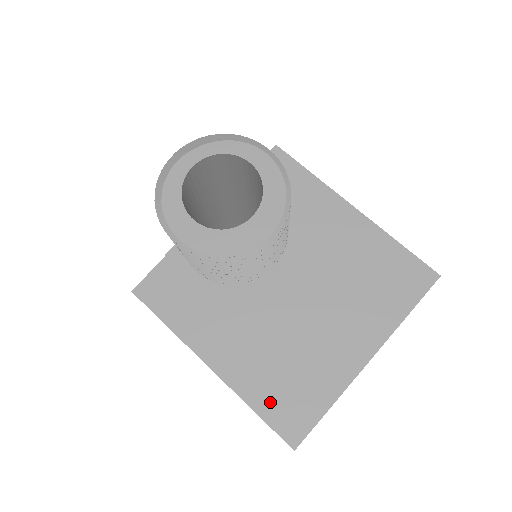
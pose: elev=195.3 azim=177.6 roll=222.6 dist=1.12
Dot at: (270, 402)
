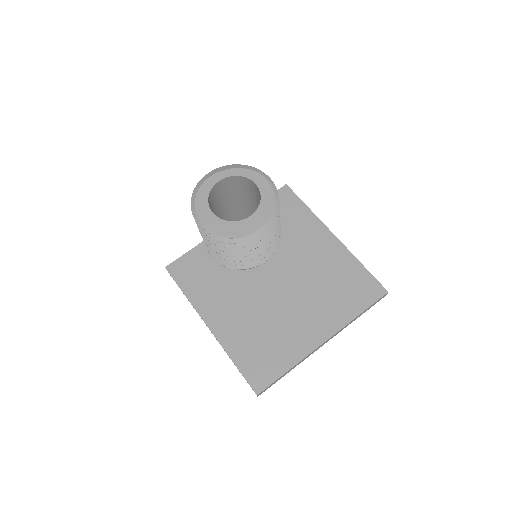
Dot at: (246, 359)
